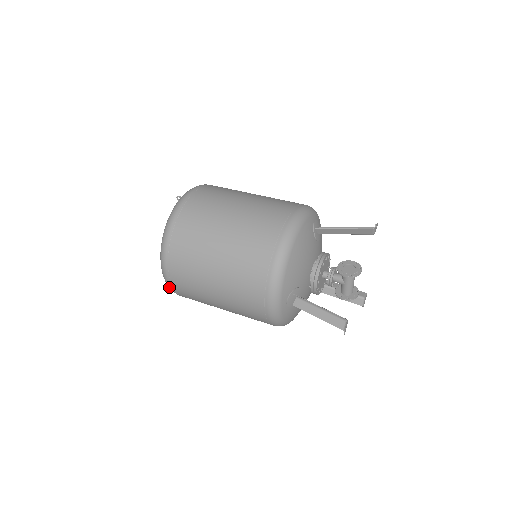
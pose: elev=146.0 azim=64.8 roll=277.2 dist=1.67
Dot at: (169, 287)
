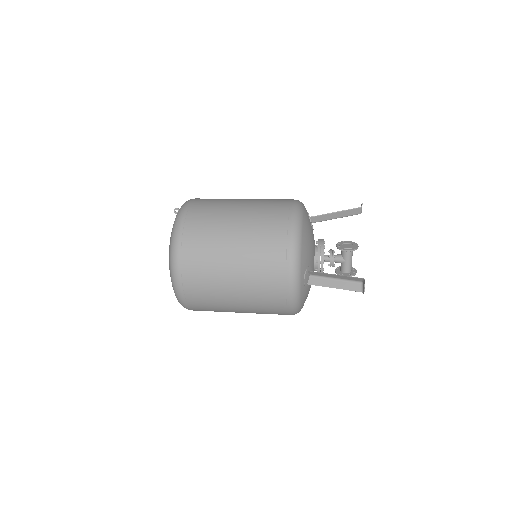
Dot at: (179, 295)
